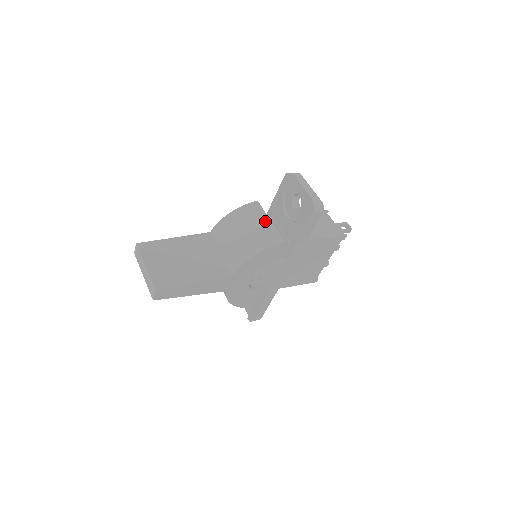
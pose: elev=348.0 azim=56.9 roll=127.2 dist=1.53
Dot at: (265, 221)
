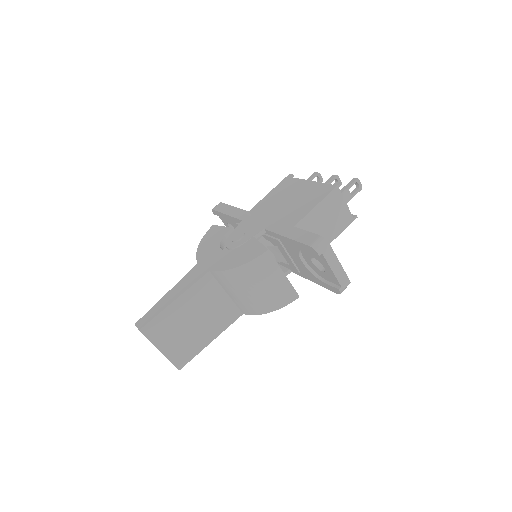
Dot at: (279, 277)
